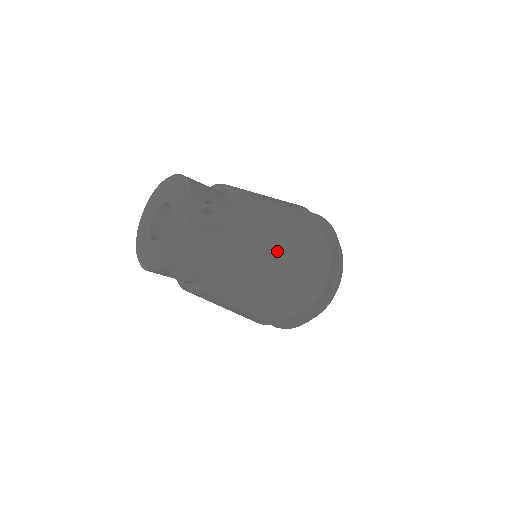
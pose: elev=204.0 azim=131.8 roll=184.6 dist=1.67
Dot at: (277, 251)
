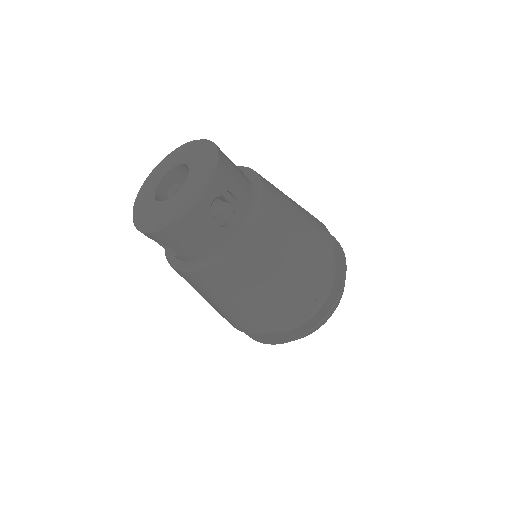
Dot at: (273, 273)
